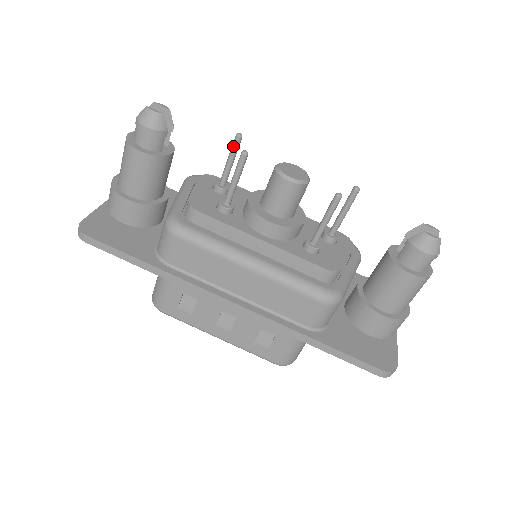
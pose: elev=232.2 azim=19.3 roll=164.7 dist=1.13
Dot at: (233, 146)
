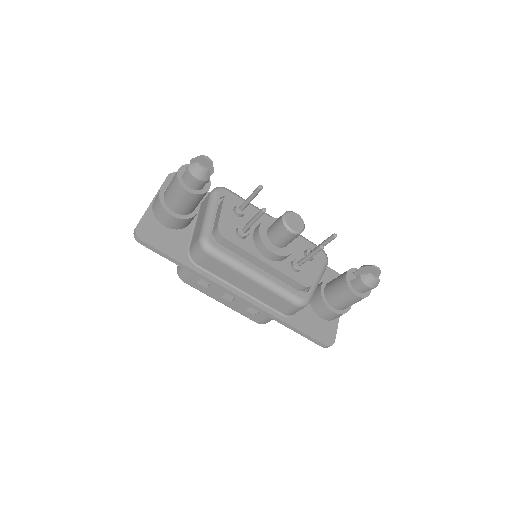
Dot at: (255, 192)
